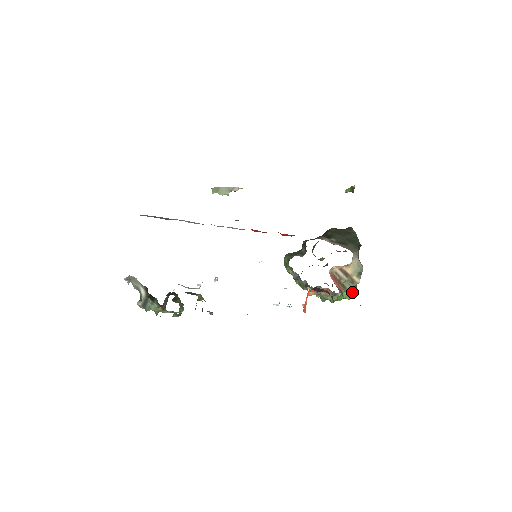
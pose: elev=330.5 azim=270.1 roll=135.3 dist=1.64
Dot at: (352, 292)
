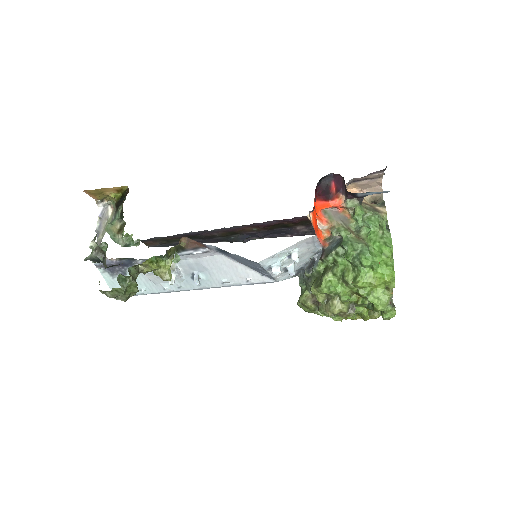
Dot at: (380, 219)
